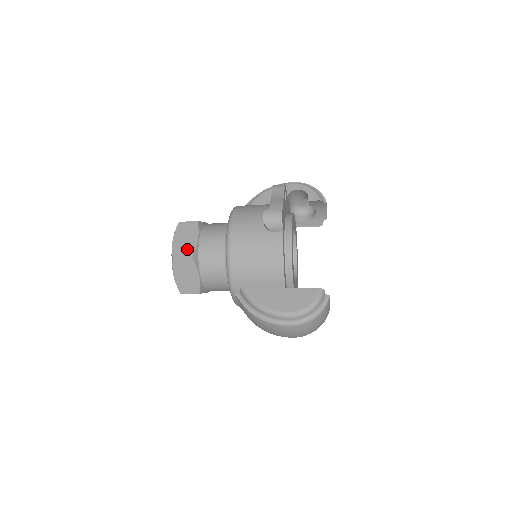
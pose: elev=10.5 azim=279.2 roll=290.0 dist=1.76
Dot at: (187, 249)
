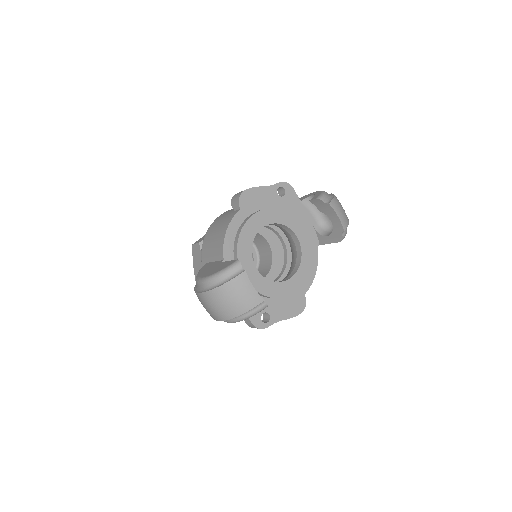
Dot at: (203, 238)
